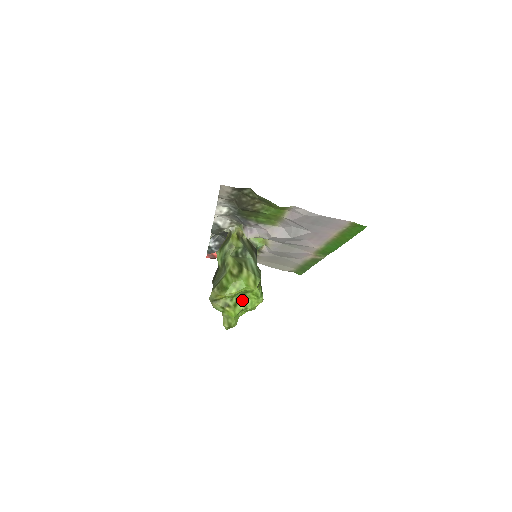
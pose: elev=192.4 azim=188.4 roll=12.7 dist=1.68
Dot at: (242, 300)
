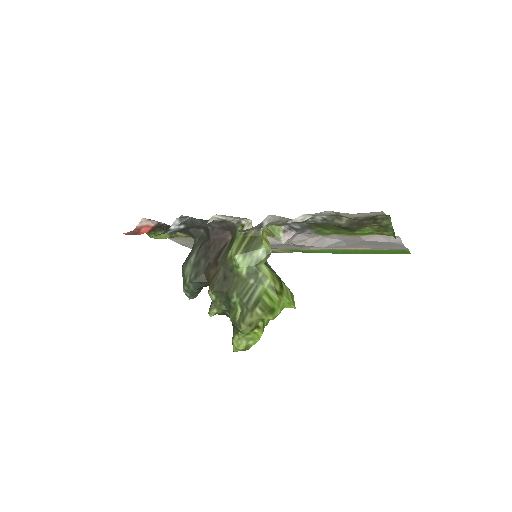
Dot at: occluded
